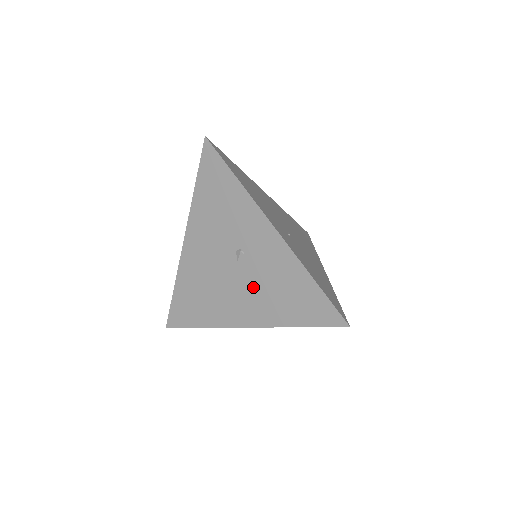
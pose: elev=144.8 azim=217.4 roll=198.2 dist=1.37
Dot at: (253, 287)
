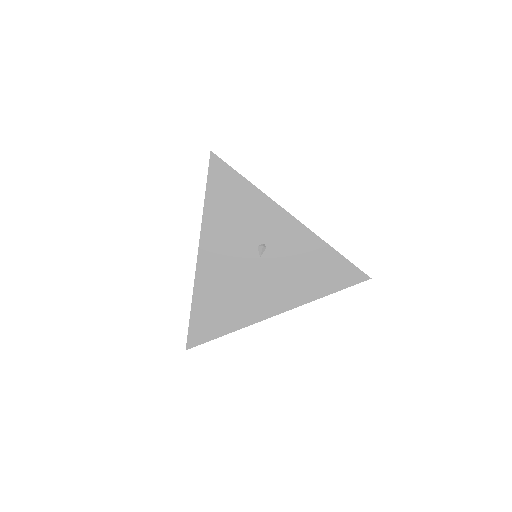
Dot at: (279, 275)
